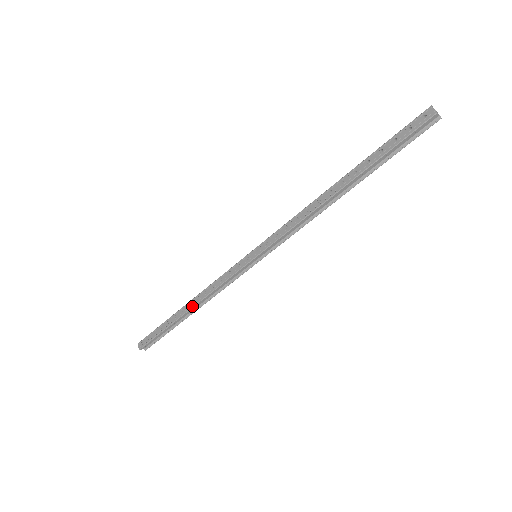
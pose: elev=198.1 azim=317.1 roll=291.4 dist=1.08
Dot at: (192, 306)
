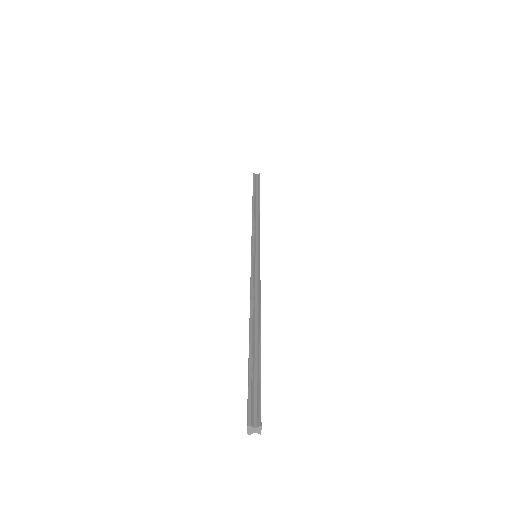
Dot at: occluded
